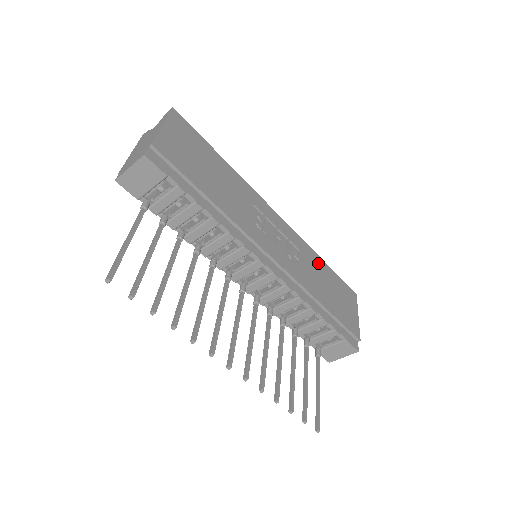
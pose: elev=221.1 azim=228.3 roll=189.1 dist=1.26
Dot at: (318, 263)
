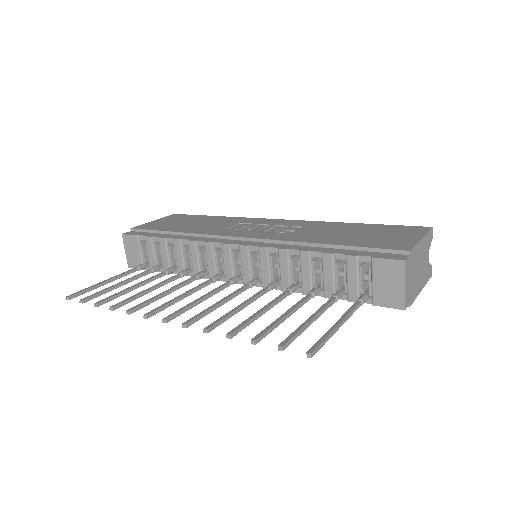
Dot at: (340, 226)
